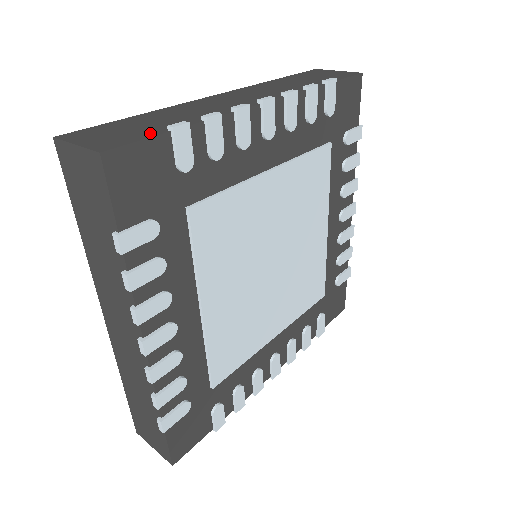
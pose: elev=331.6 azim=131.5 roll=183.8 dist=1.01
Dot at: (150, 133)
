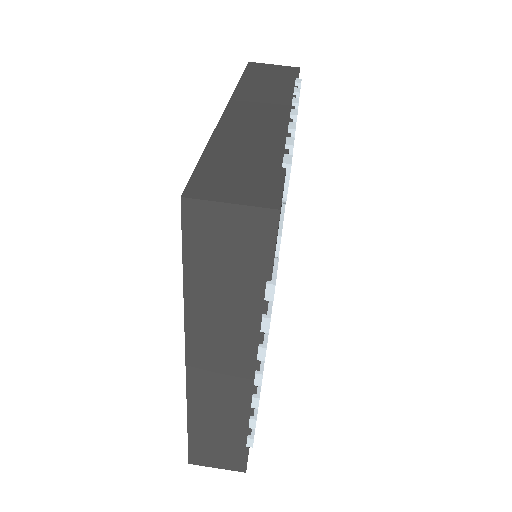
Dot at: (274, 174)
